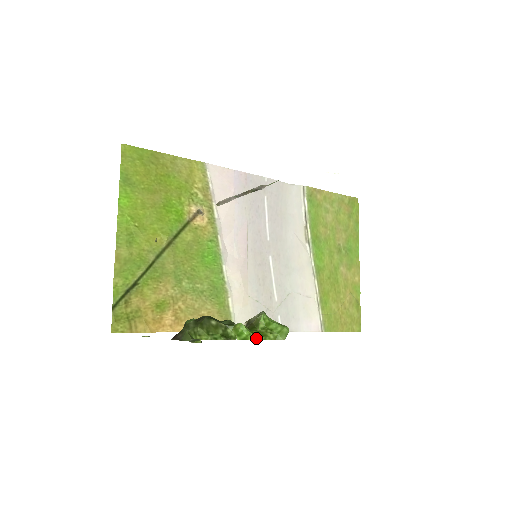
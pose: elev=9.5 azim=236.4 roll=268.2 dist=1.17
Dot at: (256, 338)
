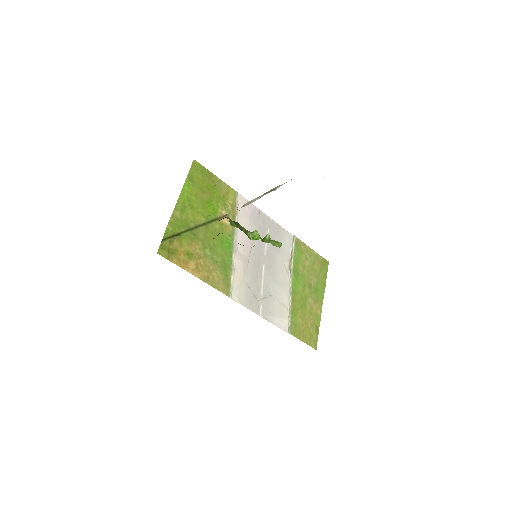
Dot at: (263, 241)
